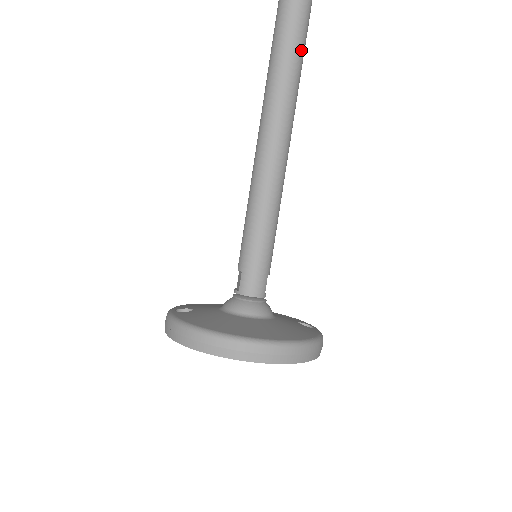
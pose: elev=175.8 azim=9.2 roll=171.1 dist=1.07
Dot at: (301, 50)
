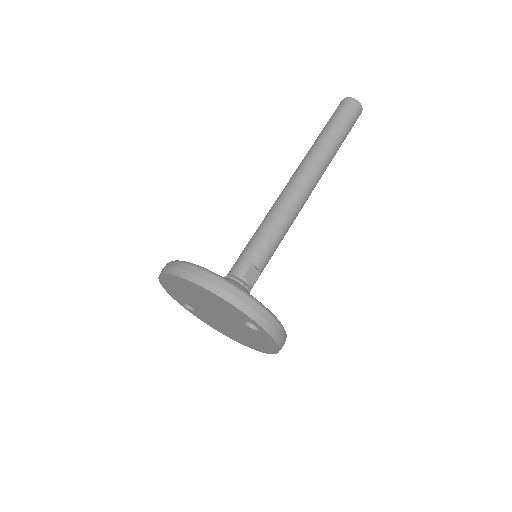
Dot at: (334, 130)
